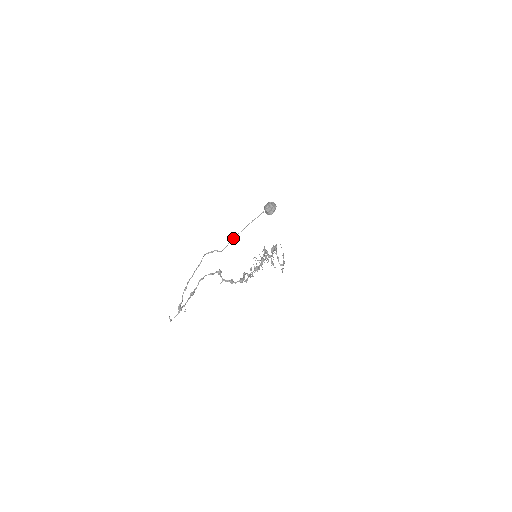
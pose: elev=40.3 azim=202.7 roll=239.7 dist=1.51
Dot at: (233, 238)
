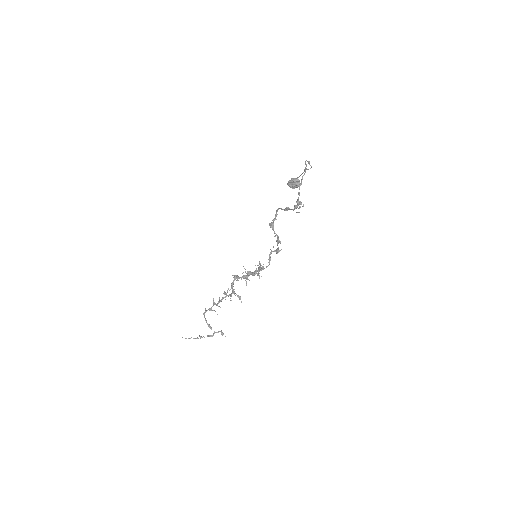
Dot at: occluded
